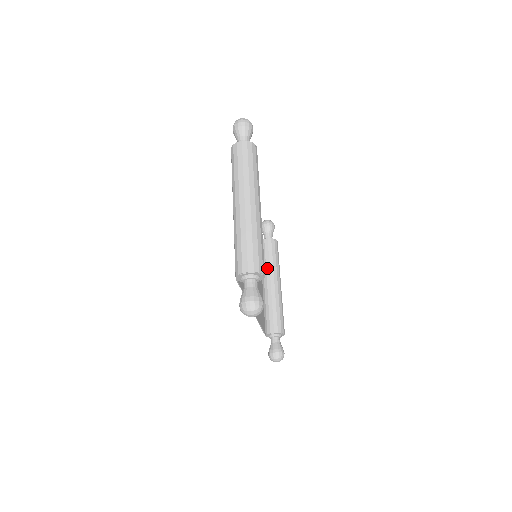
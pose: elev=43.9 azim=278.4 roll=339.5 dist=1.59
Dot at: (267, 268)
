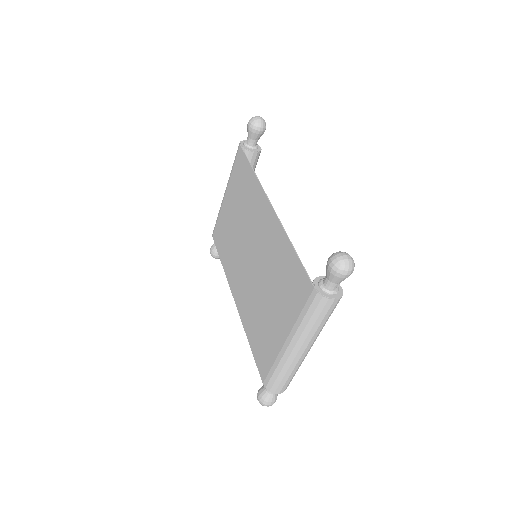
Dot at: occluded
